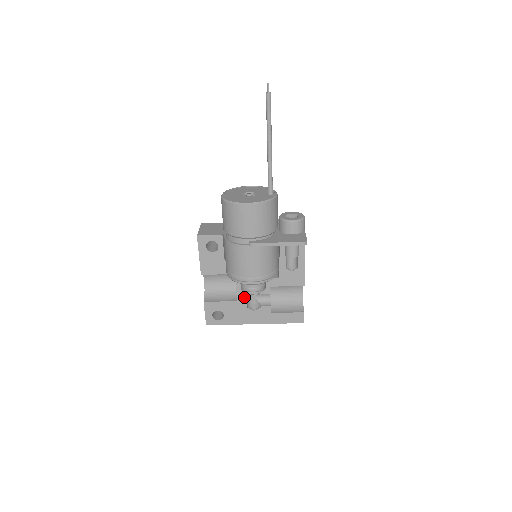
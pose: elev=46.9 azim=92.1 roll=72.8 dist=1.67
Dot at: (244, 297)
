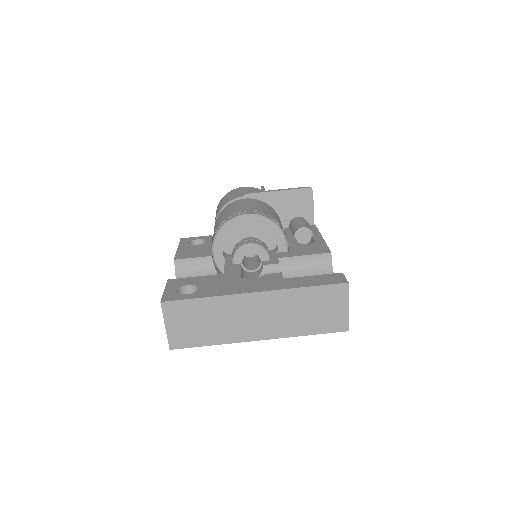
Dot at: (236, 270)
